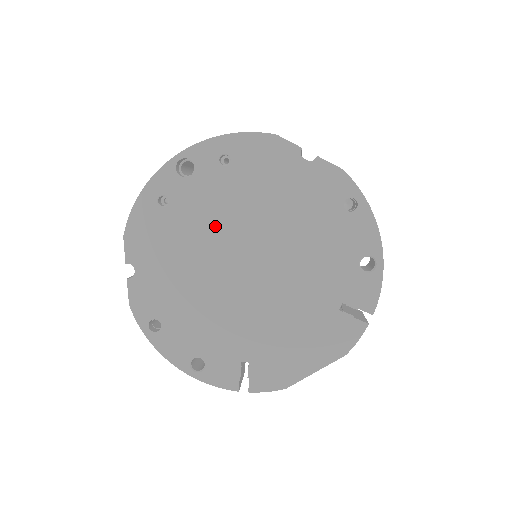
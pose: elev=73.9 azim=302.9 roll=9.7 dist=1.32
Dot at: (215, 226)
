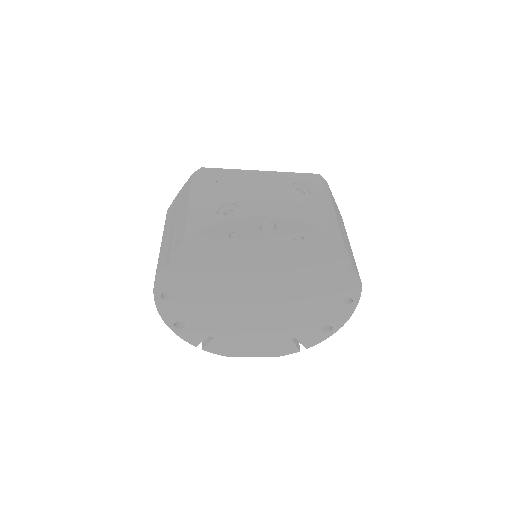
Dot at: (257, 269)
